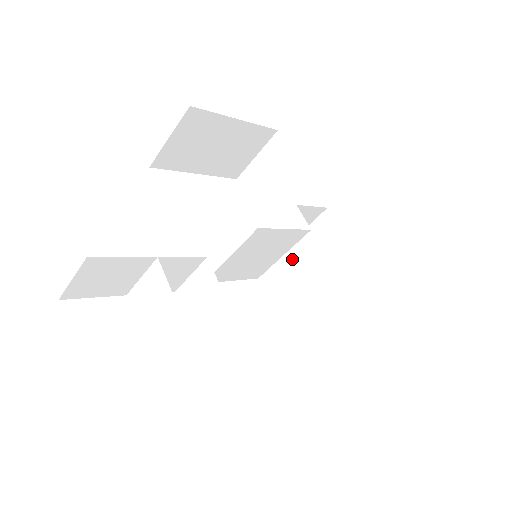
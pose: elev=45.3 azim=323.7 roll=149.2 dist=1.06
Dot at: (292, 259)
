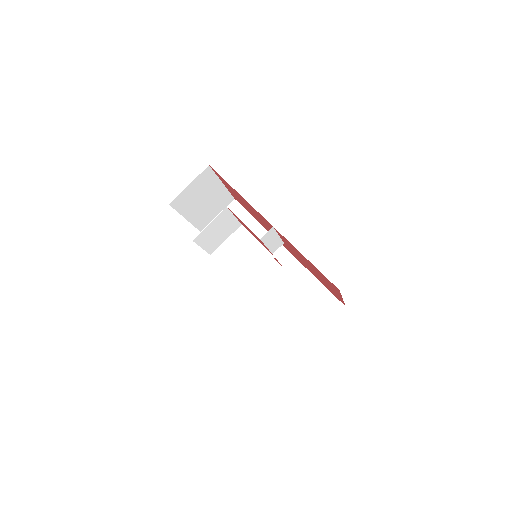
Dot at: occluded
